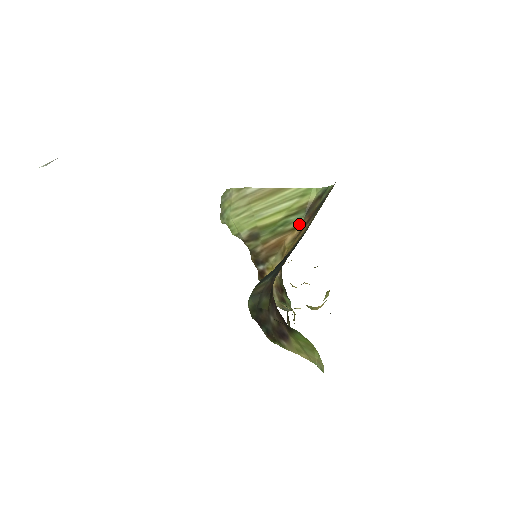
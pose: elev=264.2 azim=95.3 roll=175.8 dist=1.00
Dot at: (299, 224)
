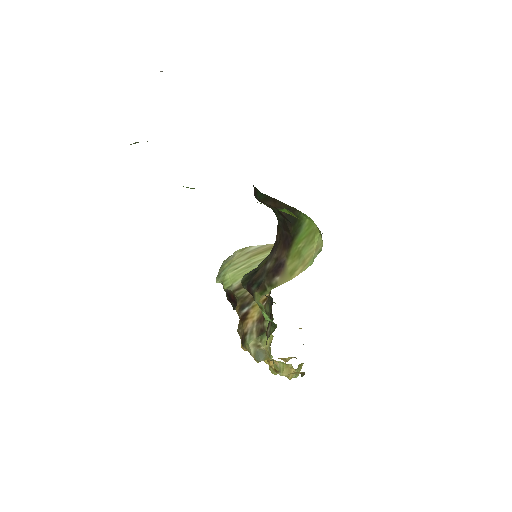
Dot at: occluded
